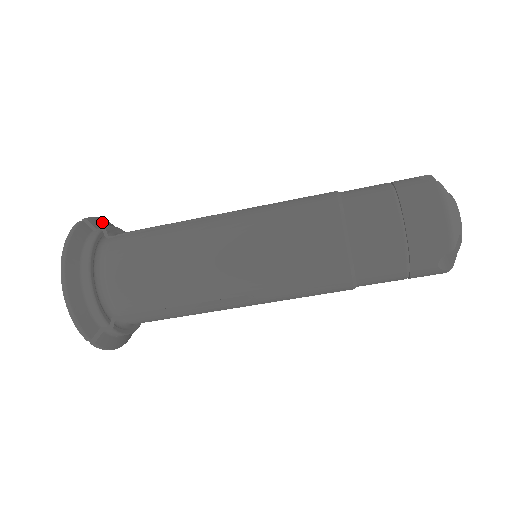
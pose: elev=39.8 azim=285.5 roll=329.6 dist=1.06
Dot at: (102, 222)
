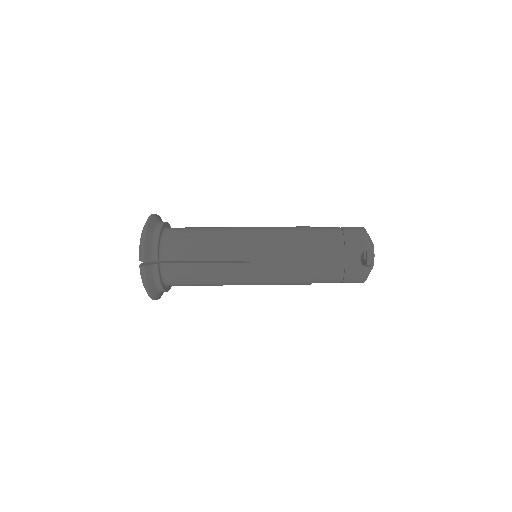
Dot at: (148, 247)
